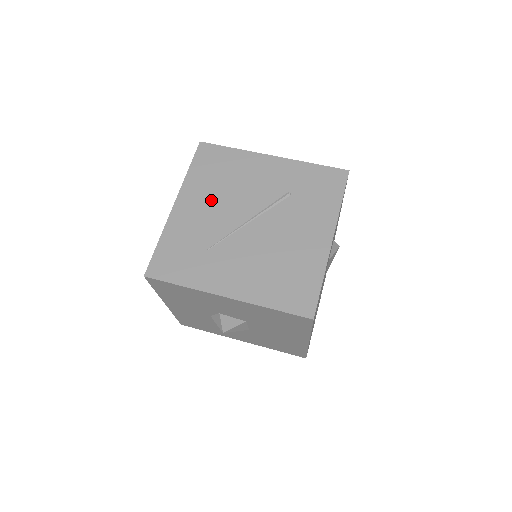
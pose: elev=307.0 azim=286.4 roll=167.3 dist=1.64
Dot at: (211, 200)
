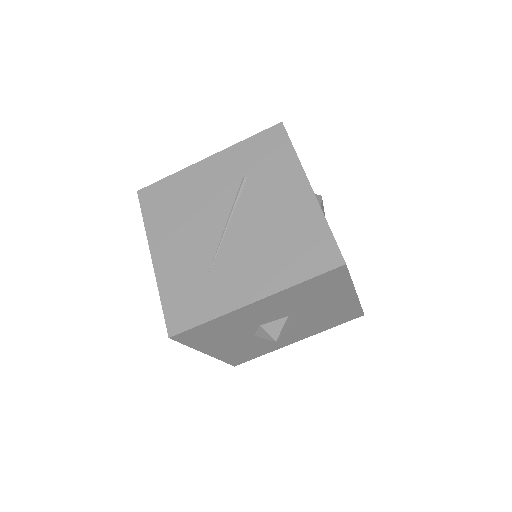
Dot at: (181, 231)
